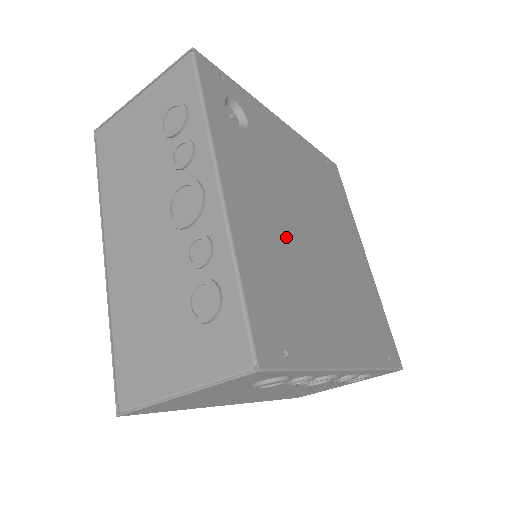
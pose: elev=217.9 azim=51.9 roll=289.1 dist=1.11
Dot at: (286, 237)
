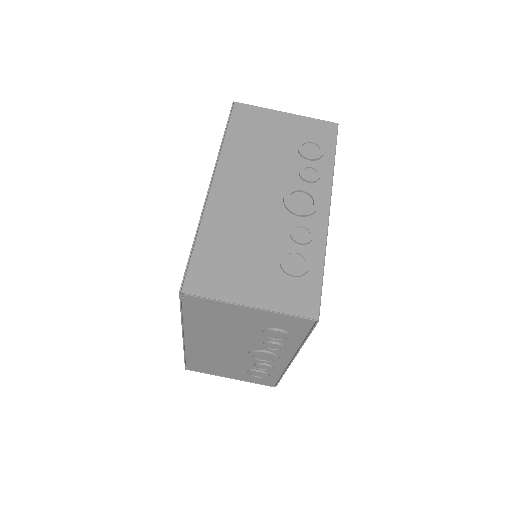
Dot at: occluded
